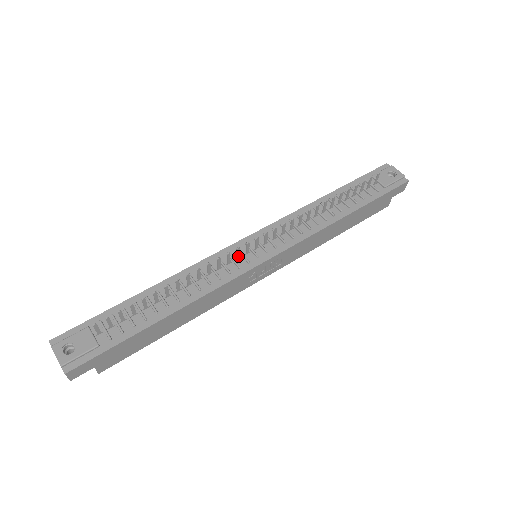
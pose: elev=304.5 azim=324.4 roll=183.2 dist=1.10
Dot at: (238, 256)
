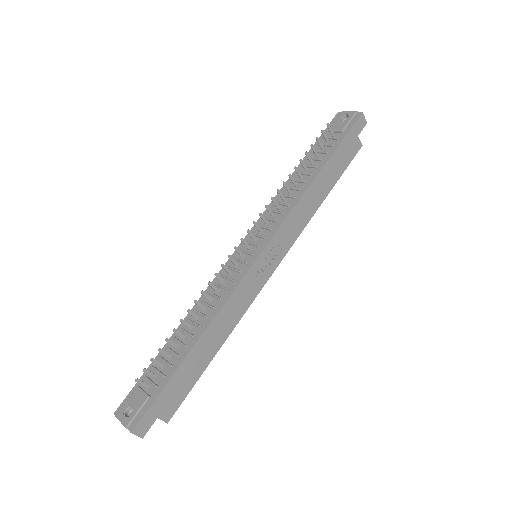
Dot at: (235, 264)
